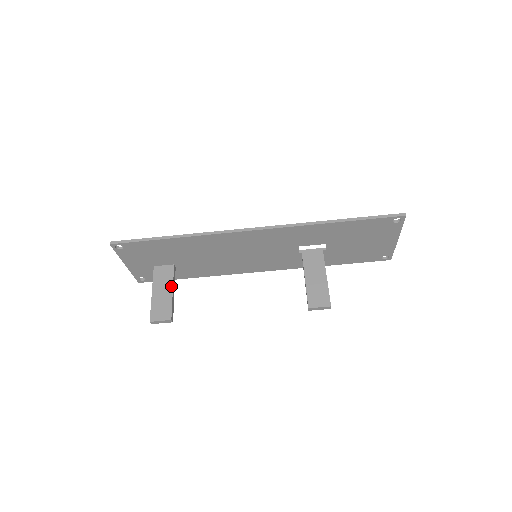
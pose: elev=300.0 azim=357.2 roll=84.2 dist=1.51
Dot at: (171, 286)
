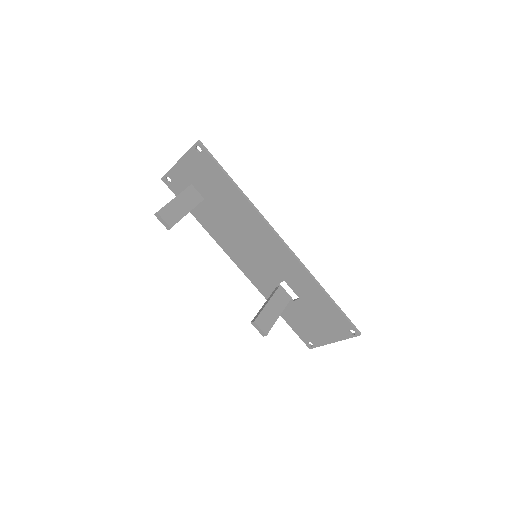
Dot at: (190, 209)
